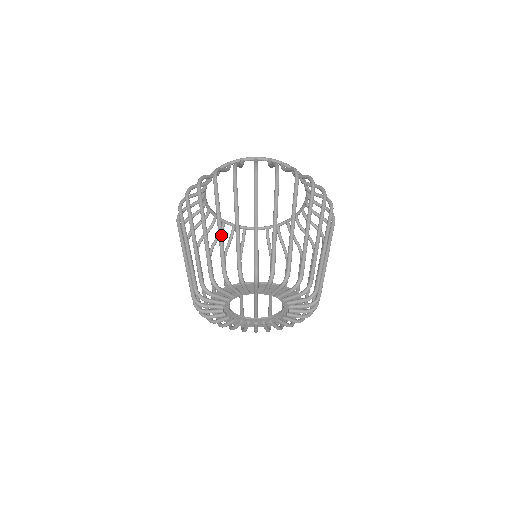
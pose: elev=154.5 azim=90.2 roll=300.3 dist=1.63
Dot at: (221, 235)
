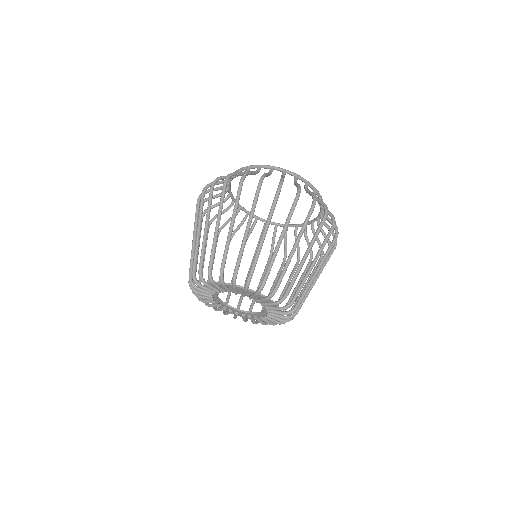
Dot at: (215, 237)
